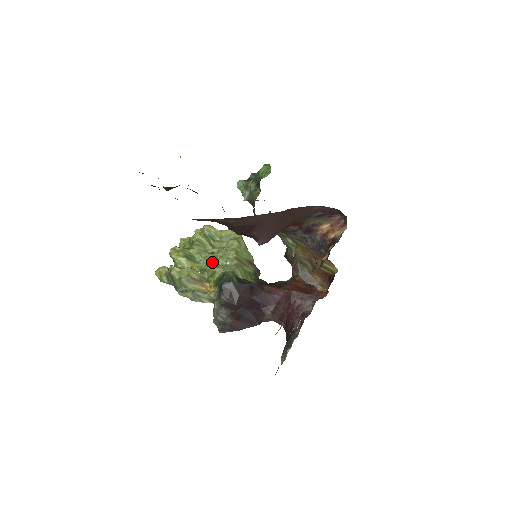
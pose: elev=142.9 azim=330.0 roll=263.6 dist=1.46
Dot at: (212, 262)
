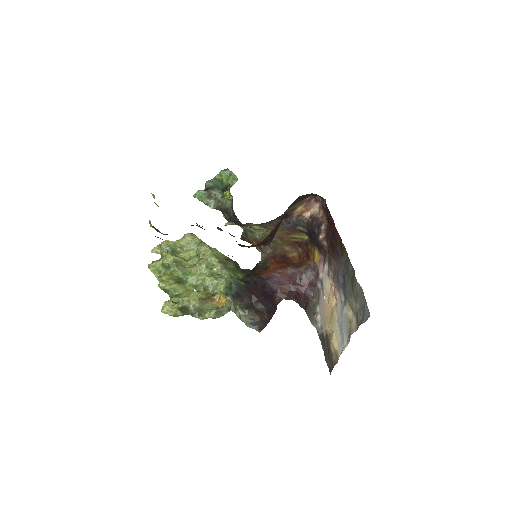
Dot at: (200, 275)
